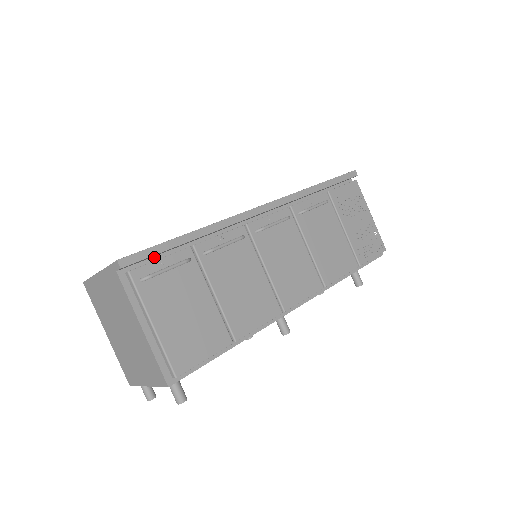
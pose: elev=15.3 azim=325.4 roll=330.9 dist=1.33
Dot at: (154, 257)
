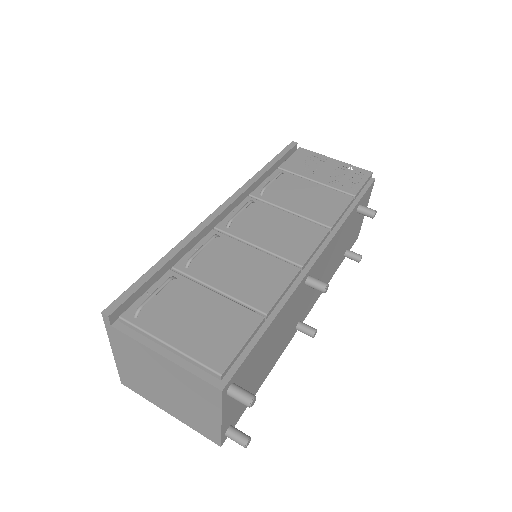
Dot at: occluded
